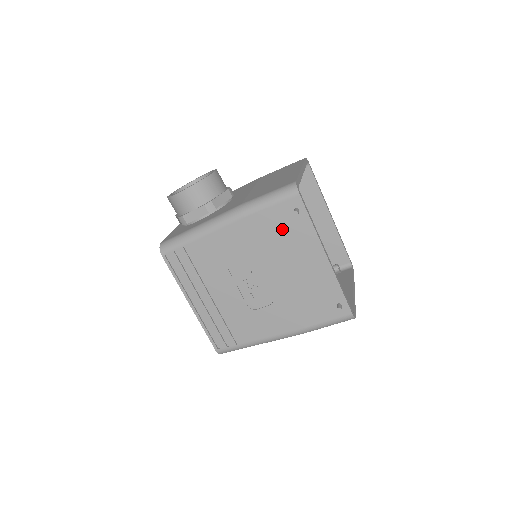
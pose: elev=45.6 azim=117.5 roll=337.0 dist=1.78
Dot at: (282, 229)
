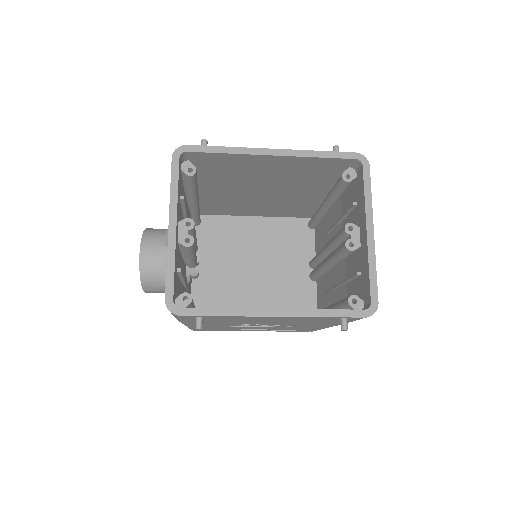
Dot at: (215, 320)
